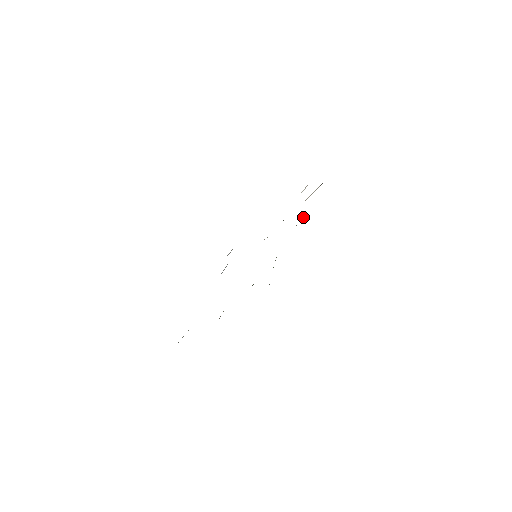
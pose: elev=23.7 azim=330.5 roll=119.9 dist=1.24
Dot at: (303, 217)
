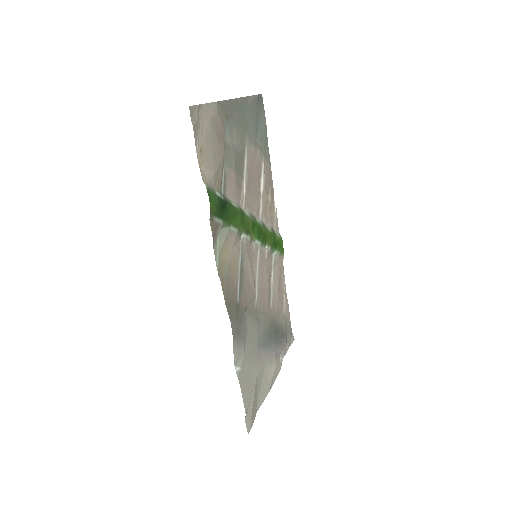
Dot at: (247, 180)
